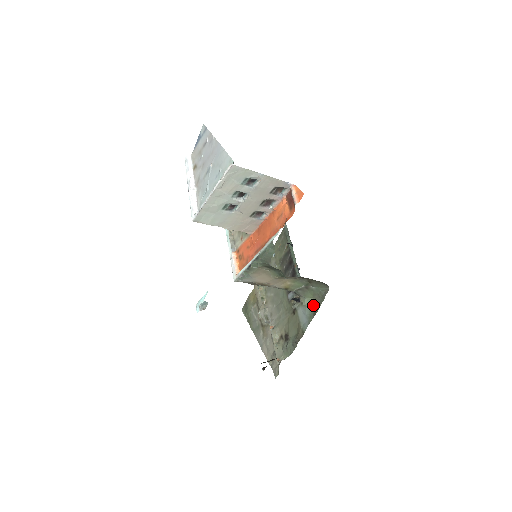
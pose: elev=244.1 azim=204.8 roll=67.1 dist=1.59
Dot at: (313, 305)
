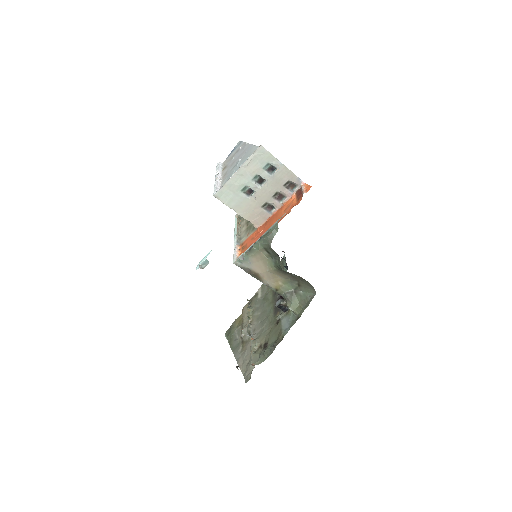
Dot at: (298, 310)
